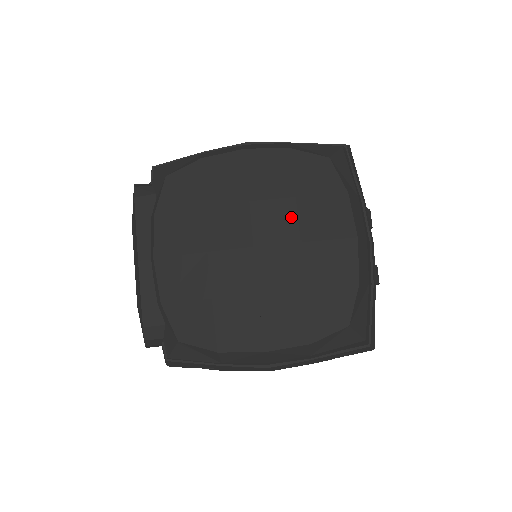
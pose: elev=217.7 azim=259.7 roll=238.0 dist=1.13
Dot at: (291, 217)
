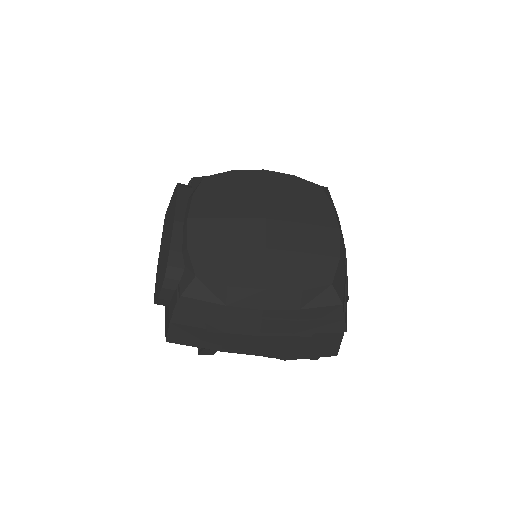
Dot at: (293, 208)
